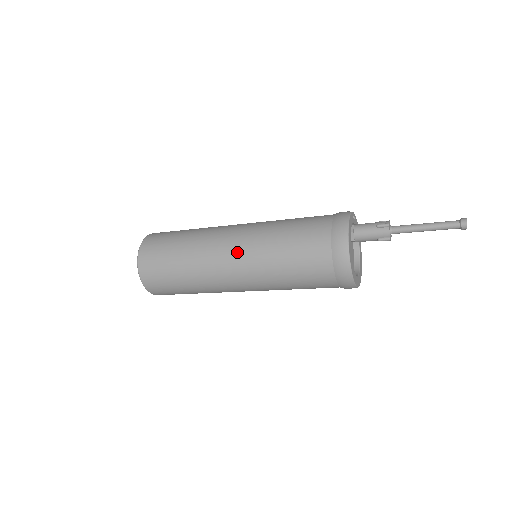
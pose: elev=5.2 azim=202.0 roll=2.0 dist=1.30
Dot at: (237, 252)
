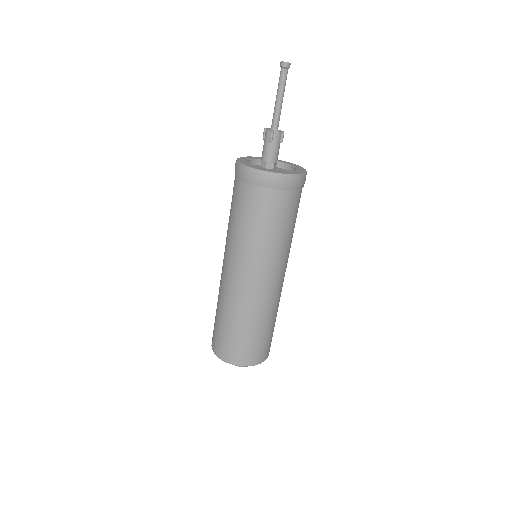
Dot at: (224, 257)
